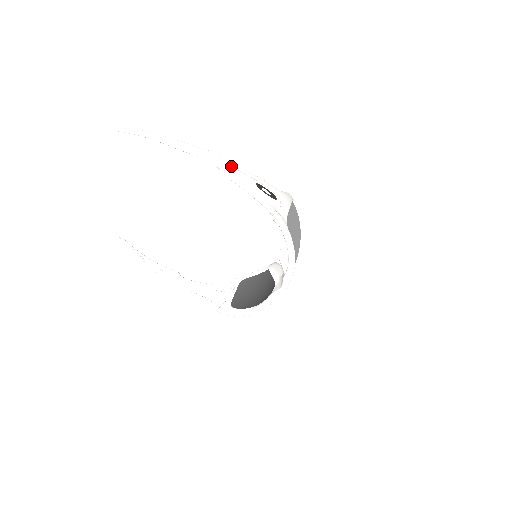
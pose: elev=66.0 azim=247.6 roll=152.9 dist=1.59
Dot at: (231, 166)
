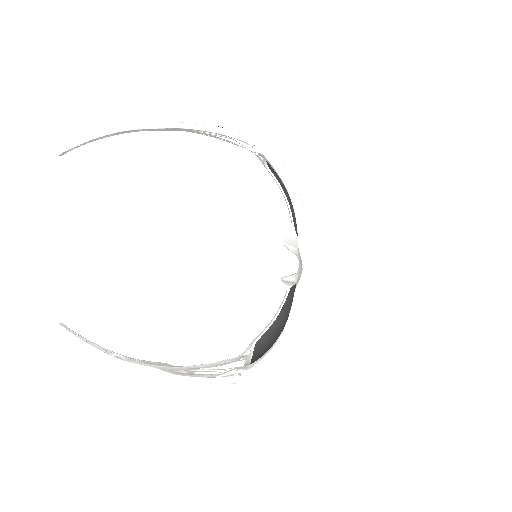
Dot at: occluded
